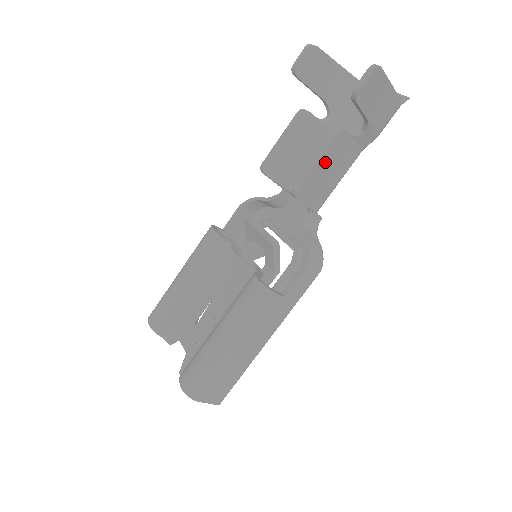
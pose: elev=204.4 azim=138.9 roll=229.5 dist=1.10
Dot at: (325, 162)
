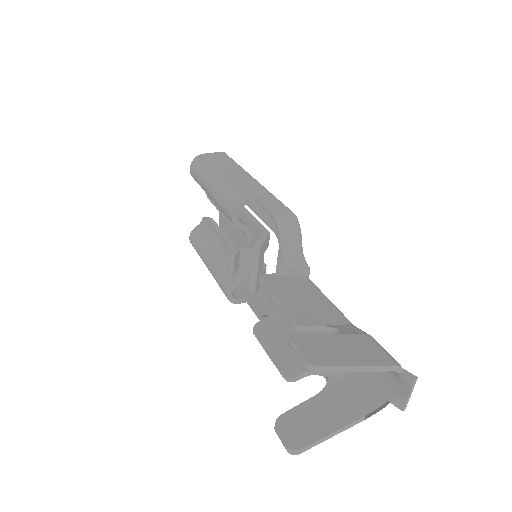
Dot at: (283, 353)
